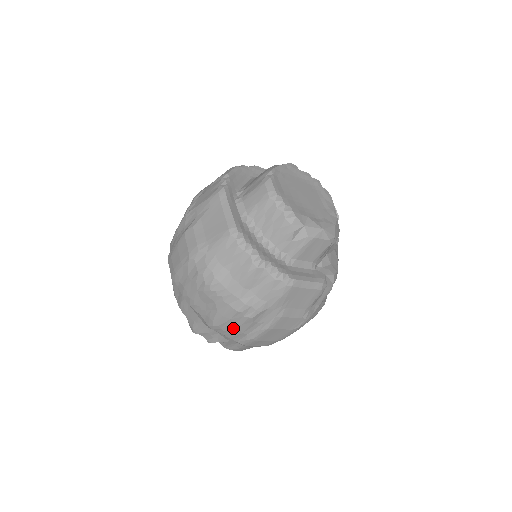
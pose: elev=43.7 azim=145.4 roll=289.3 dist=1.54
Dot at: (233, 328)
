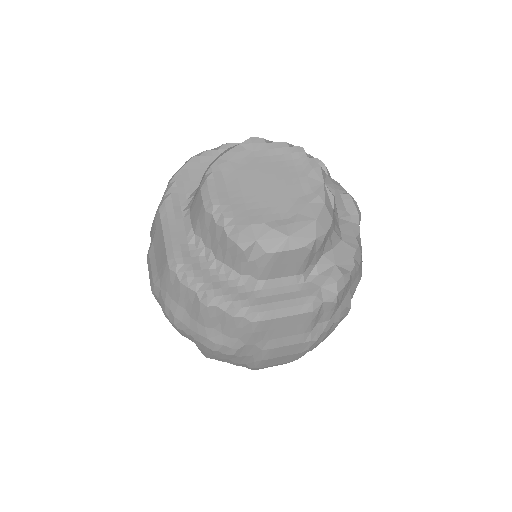
Dot at: (225, 360)
